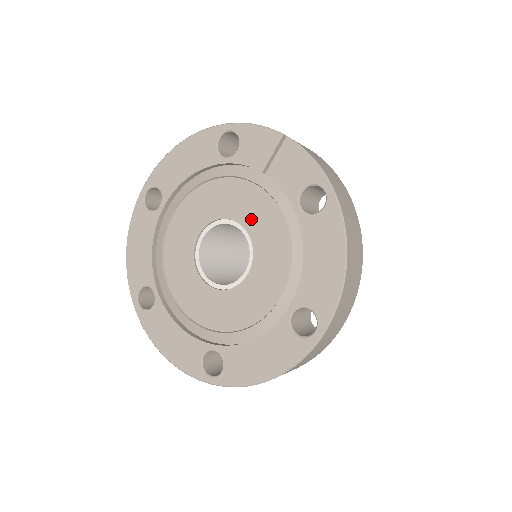
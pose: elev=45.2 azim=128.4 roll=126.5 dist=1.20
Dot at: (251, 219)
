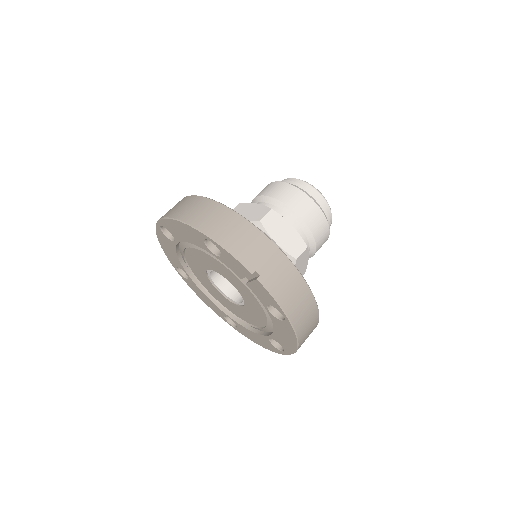
Dot at: (239, 289)
